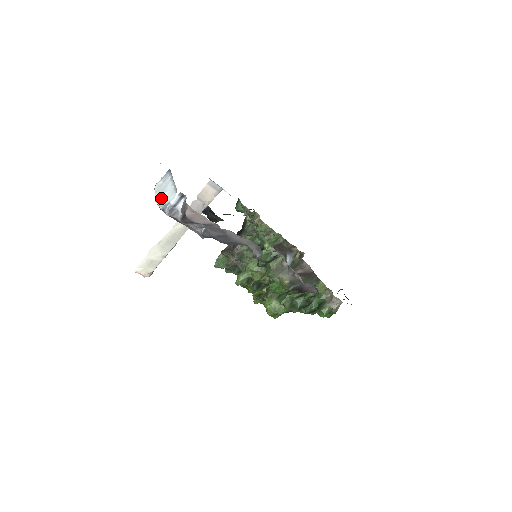
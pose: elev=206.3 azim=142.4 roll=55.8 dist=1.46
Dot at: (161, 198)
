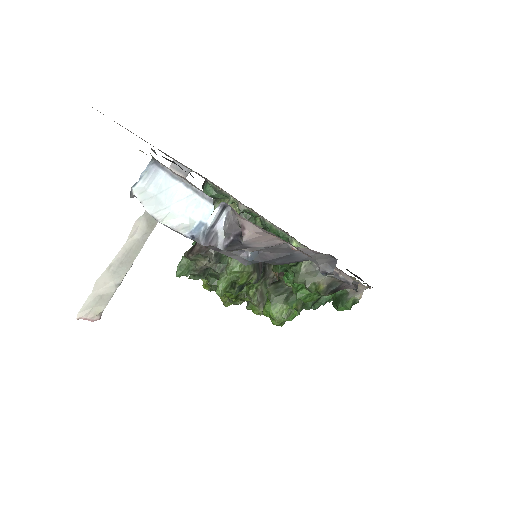
Dot at: (169, 214)
